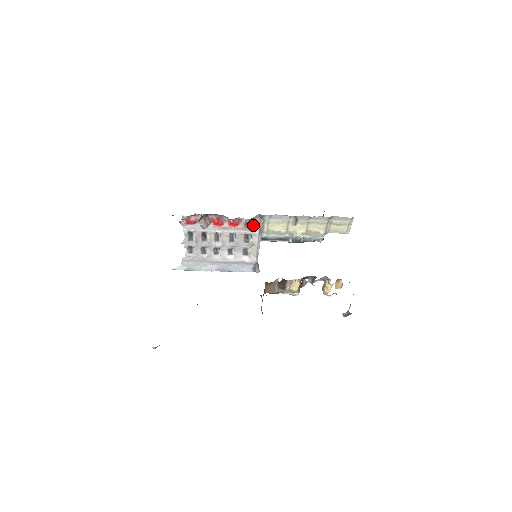
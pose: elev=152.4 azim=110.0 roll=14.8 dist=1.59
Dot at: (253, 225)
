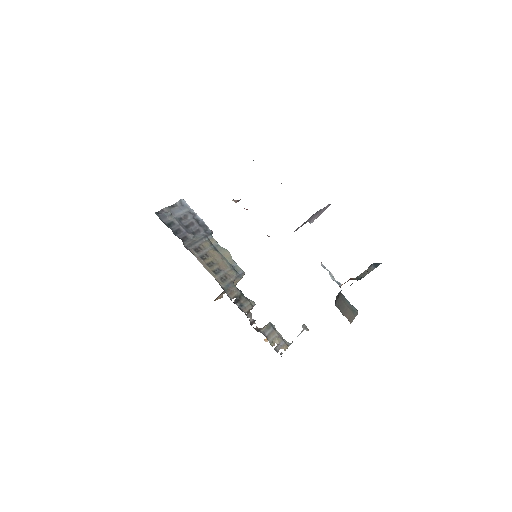
Dot at: occluded
